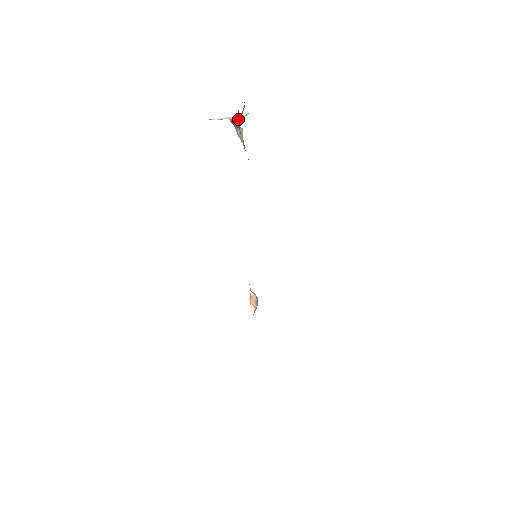
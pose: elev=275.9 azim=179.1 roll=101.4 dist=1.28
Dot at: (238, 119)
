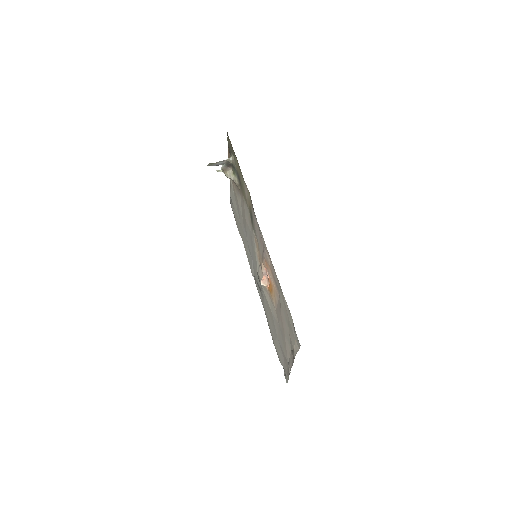
Dot at: (233, 157)
